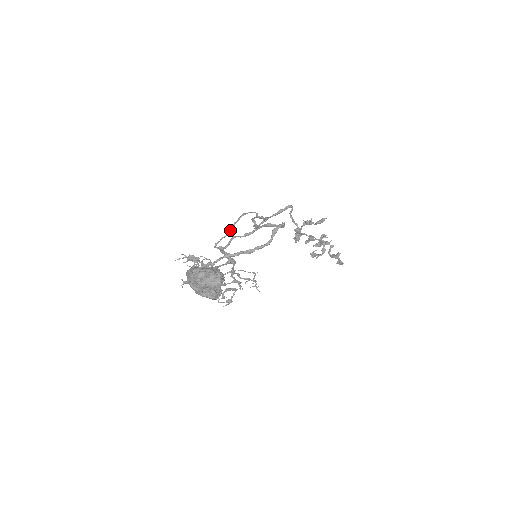
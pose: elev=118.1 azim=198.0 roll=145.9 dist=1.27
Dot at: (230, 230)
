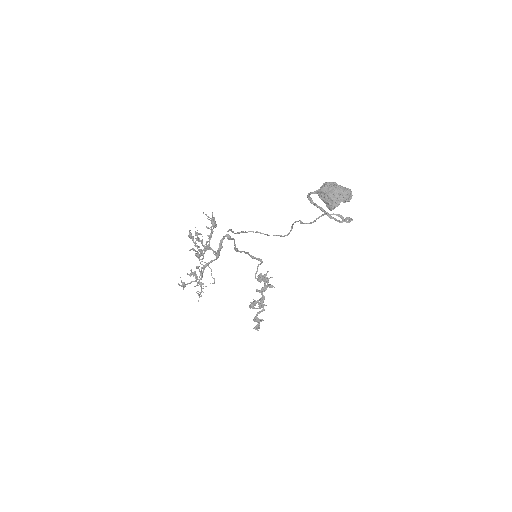
Dot at: (239, 232)
